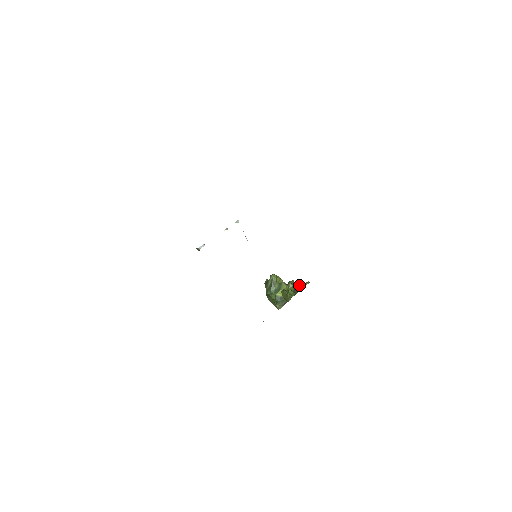
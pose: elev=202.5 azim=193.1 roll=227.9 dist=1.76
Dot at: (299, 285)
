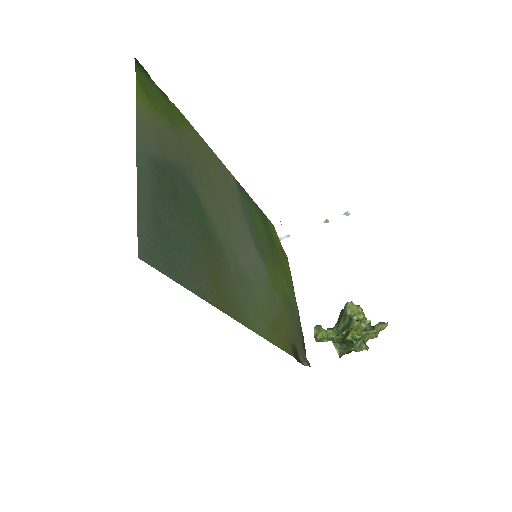
Dot at: occluded
